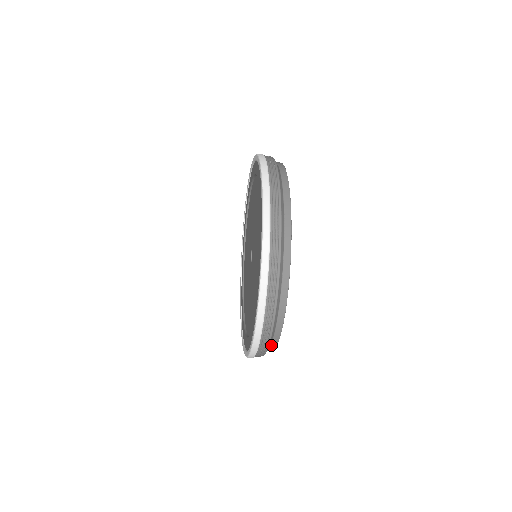
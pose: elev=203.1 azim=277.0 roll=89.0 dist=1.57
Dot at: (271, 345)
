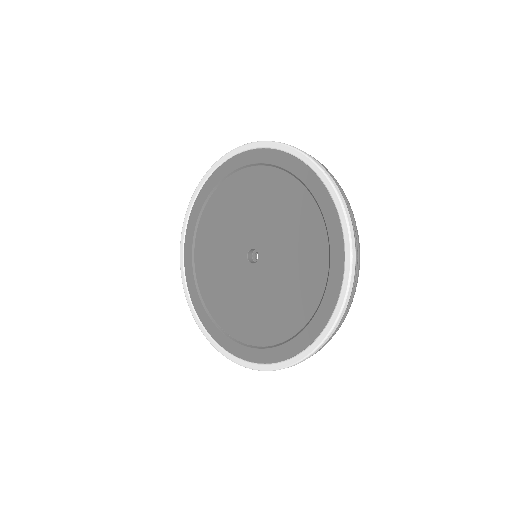
Dot at: occluded
